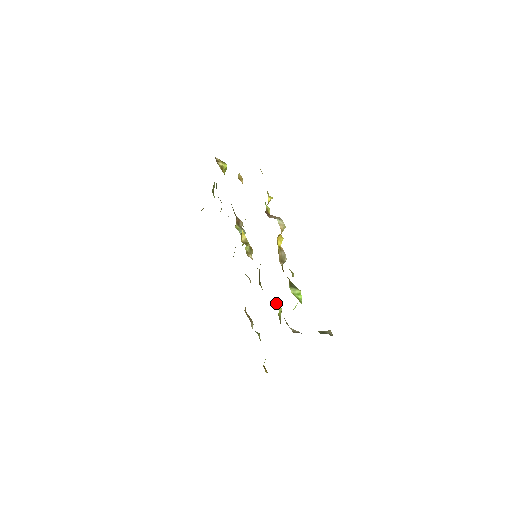
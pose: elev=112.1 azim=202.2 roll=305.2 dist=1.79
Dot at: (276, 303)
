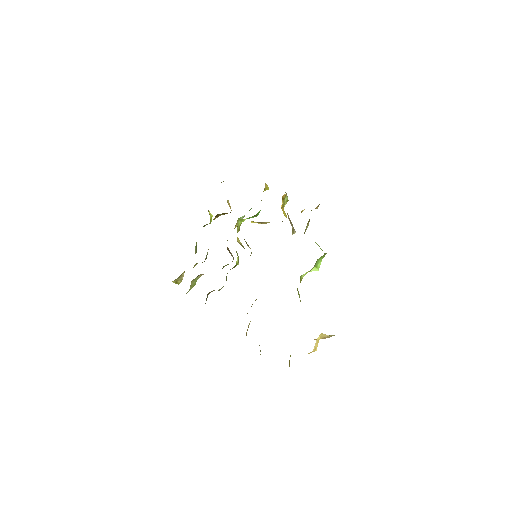
Dot at: occluded
